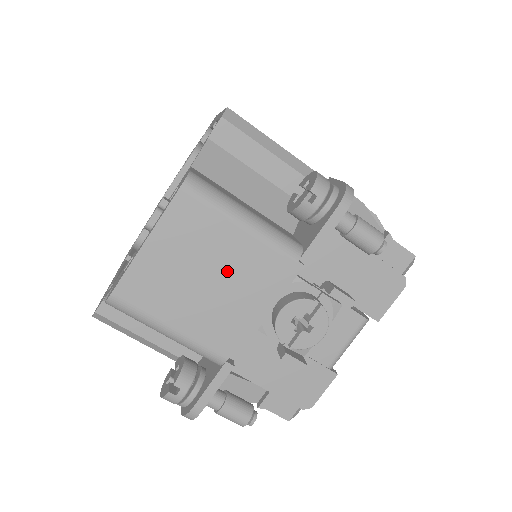
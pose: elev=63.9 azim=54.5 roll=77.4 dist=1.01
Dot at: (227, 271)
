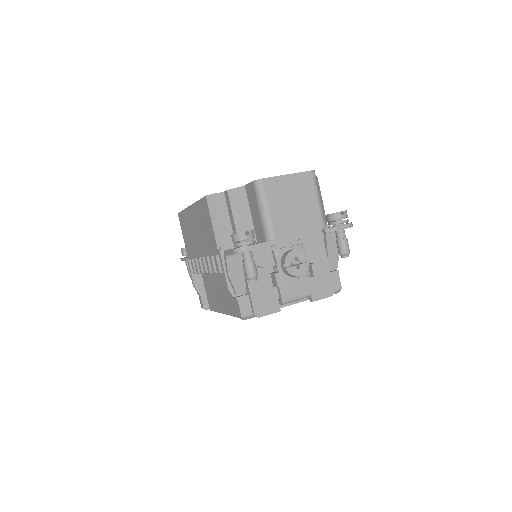
Dot at: (302, 209)
